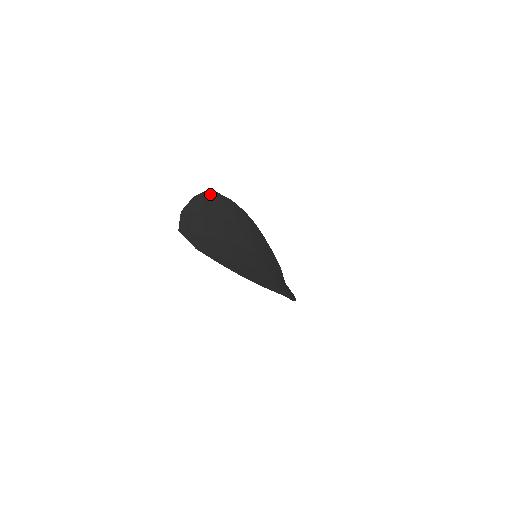
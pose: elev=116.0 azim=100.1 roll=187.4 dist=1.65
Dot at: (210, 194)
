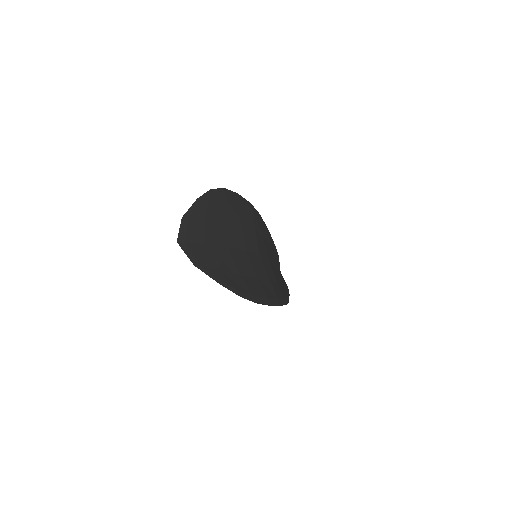
Dot at: (216, 192)
